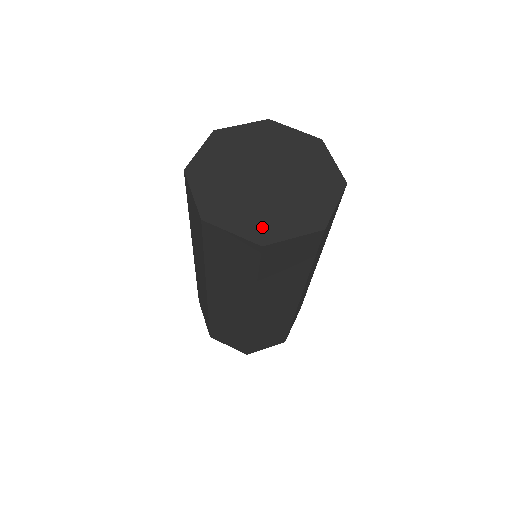
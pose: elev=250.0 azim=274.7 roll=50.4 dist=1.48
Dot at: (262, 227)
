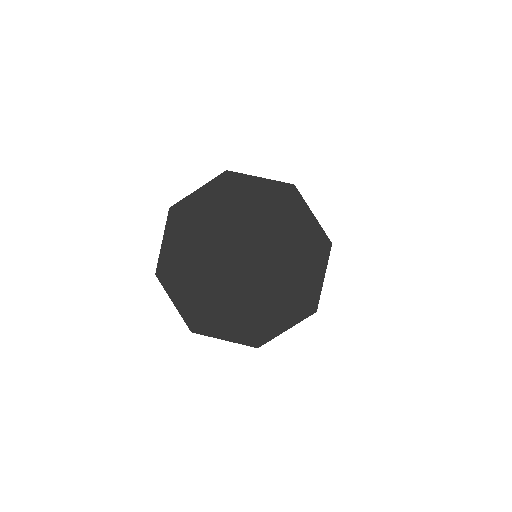
Dot at: (253, 326)
